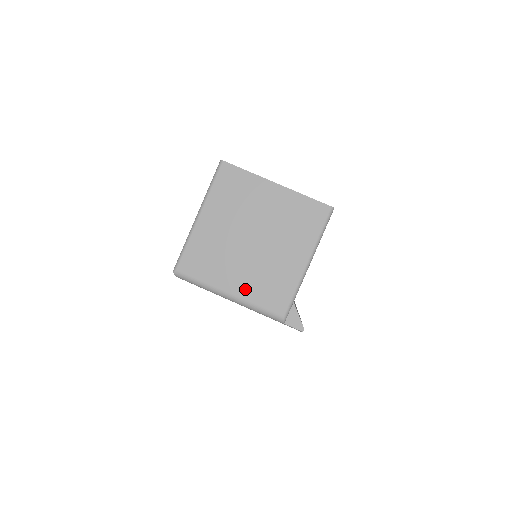
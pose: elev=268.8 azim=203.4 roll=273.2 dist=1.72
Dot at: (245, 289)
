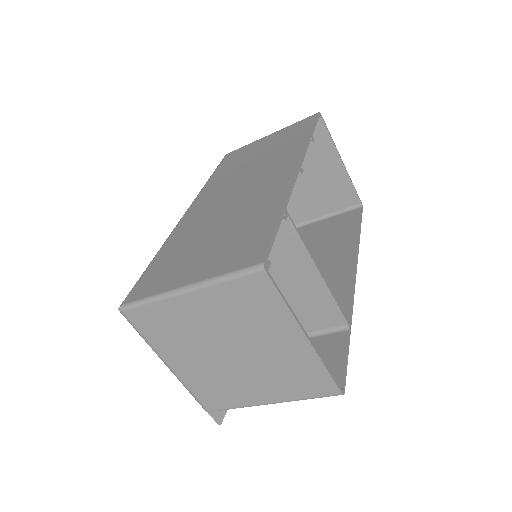
Dot at: (187, 374)
